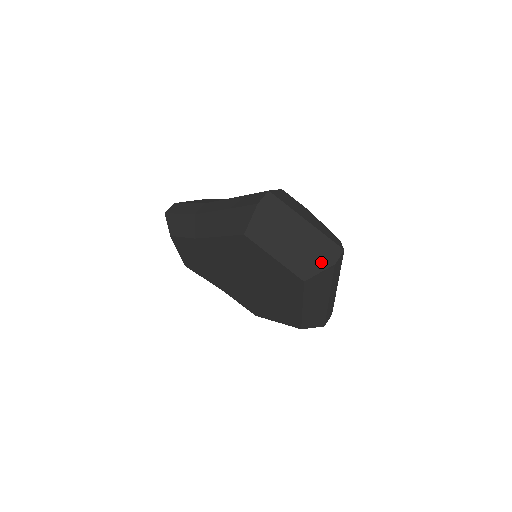
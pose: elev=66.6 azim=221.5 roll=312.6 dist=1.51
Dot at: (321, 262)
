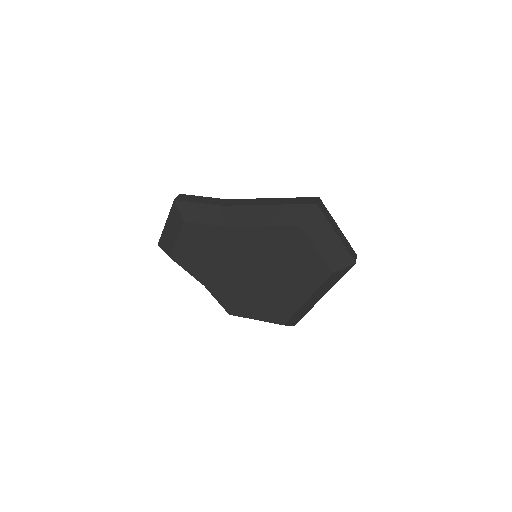
Dot at: (348, 260)
